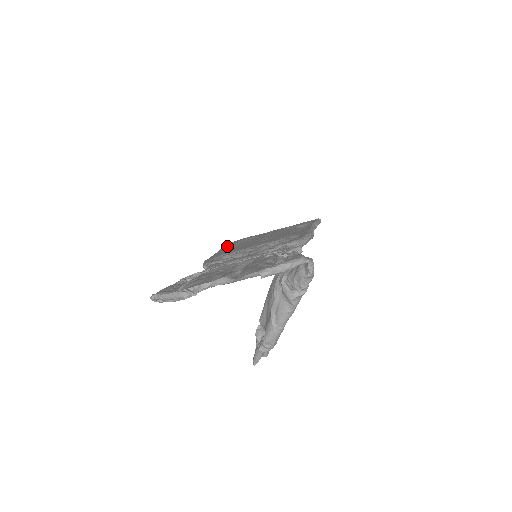
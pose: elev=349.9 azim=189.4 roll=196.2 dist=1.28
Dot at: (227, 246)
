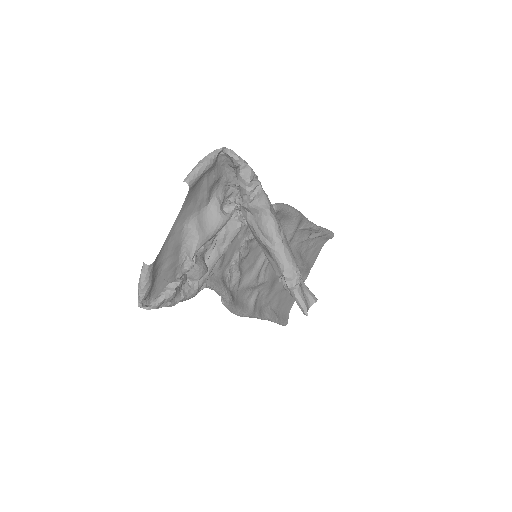
Dot at: occluded
